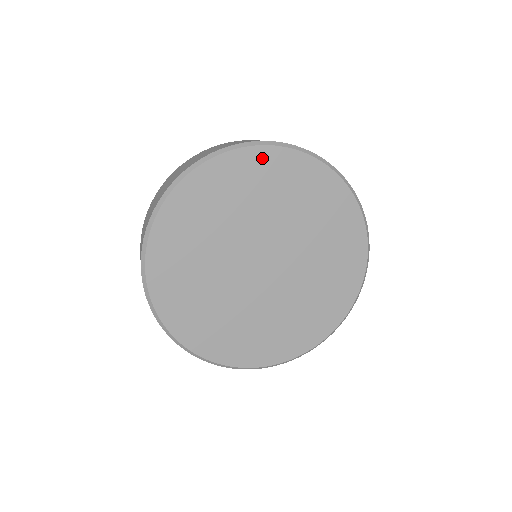
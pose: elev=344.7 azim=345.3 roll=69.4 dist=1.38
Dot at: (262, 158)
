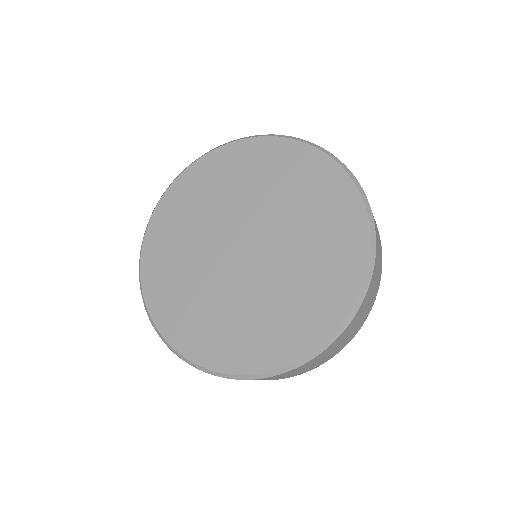
Dot at: (213, 161)
